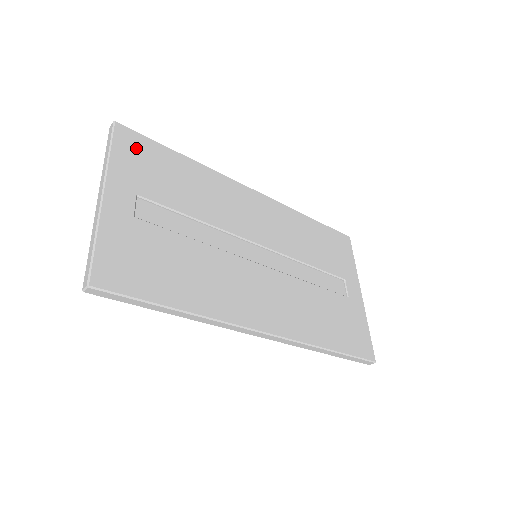
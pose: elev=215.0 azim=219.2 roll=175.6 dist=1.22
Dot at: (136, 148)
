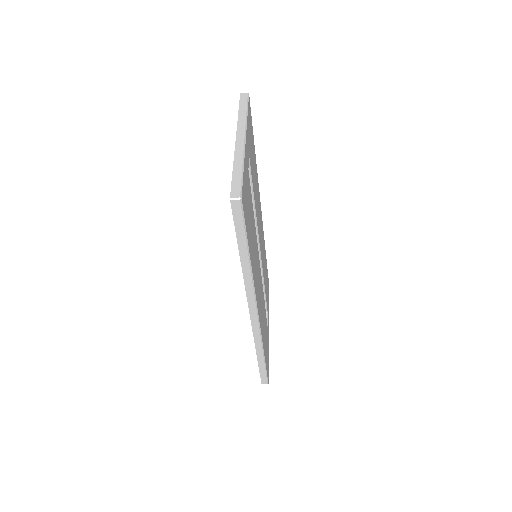
Dot at: (250, 123)
